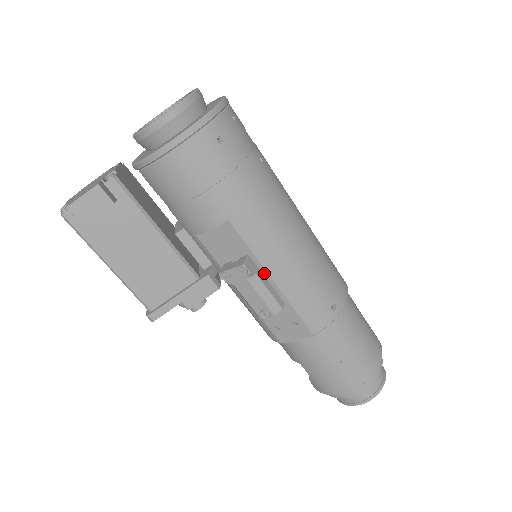
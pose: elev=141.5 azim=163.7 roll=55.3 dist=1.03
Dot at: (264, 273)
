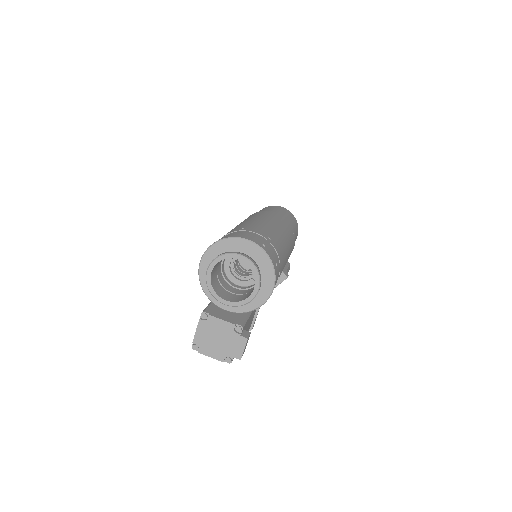
Dot at: occluded
